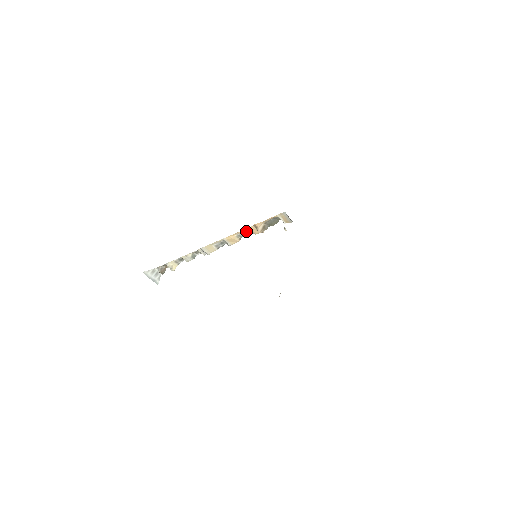
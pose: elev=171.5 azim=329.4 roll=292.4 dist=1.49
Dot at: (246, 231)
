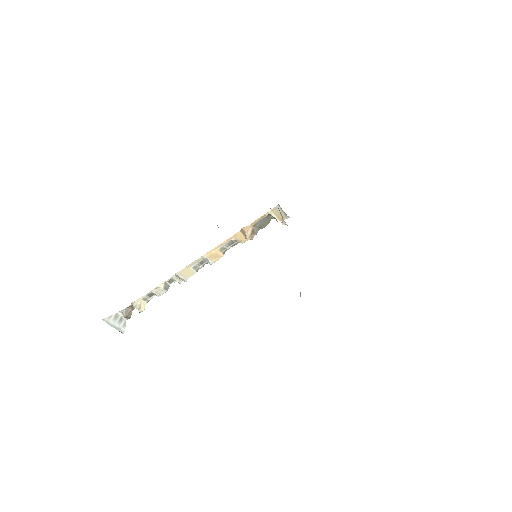
Dot at: (231, 241)
